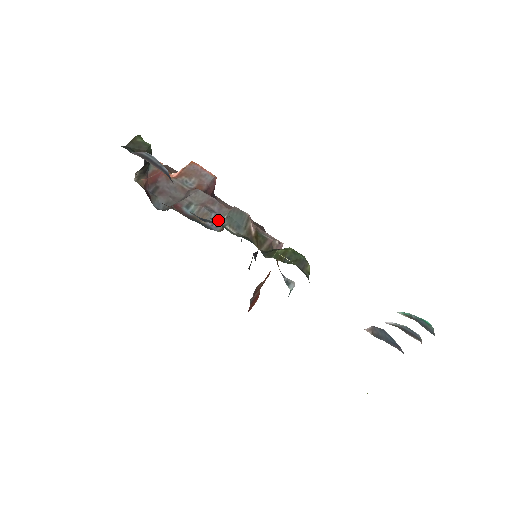
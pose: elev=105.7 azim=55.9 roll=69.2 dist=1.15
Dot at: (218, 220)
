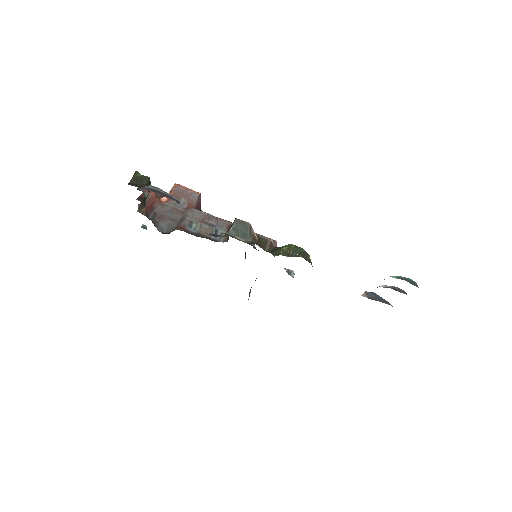
Dot at: (227, 233)
